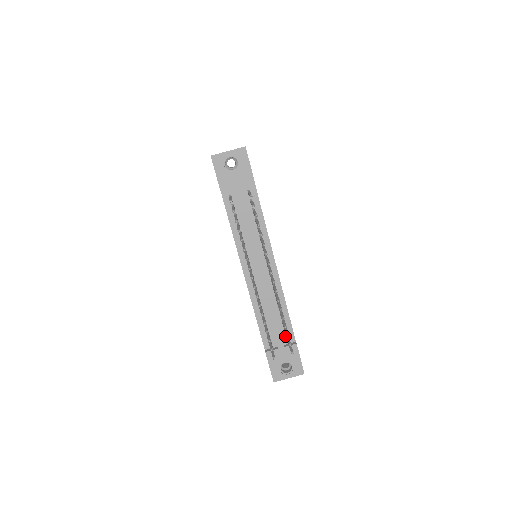
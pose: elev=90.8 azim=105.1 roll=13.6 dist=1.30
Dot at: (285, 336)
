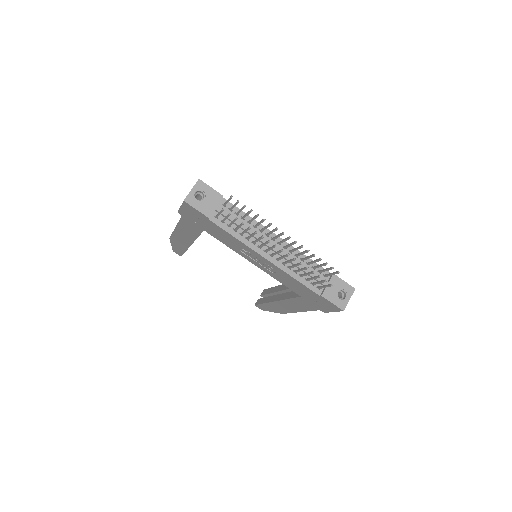
Dot at: (323, 276)
